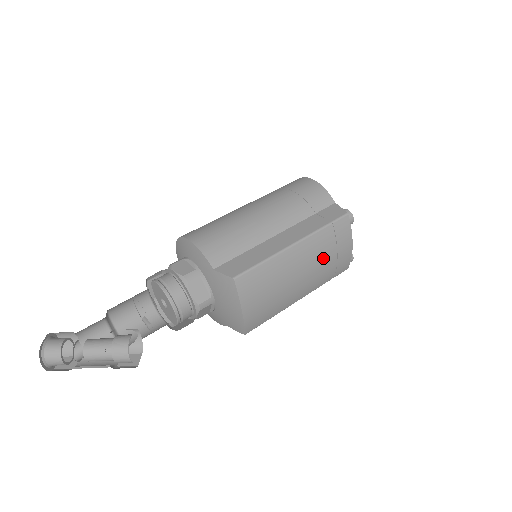
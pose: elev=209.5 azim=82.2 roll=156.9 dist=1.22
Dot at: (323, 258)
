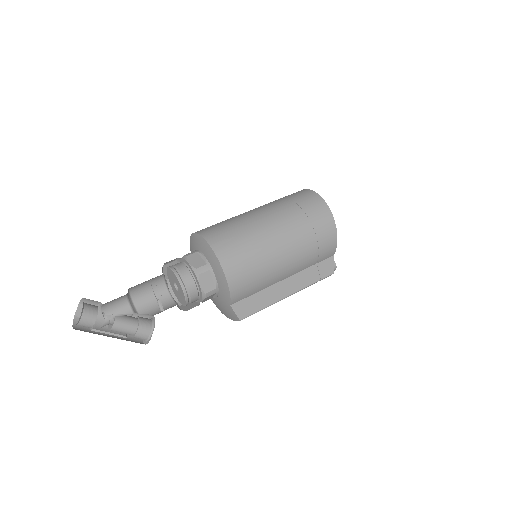
Dot at: occluded
